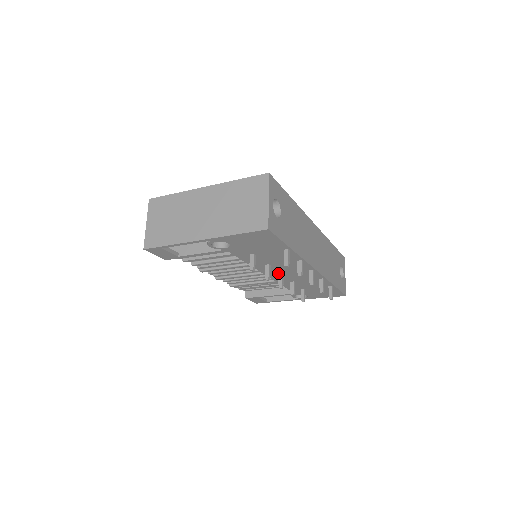
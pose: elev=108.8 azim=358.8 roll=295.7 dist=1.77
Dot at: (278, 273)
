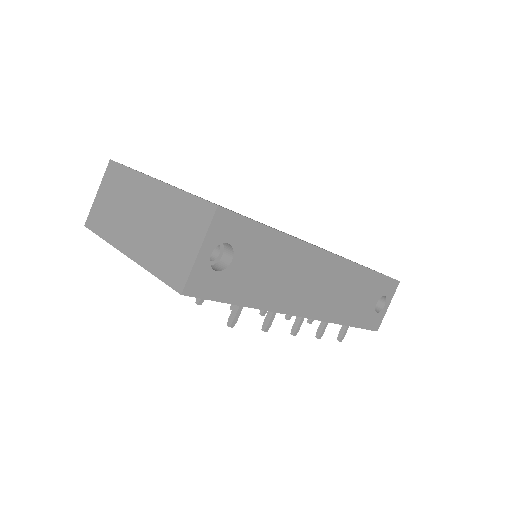
Dot at: occluded
